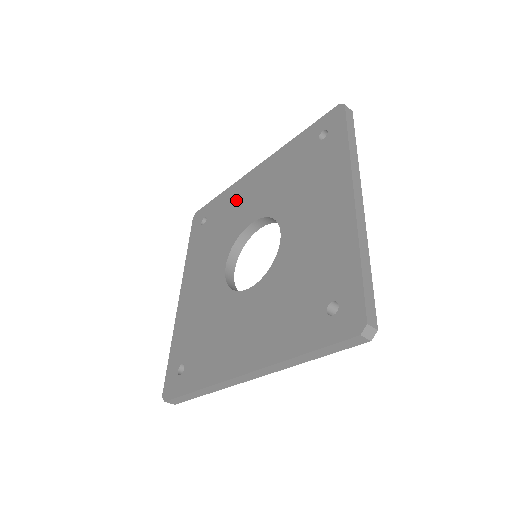
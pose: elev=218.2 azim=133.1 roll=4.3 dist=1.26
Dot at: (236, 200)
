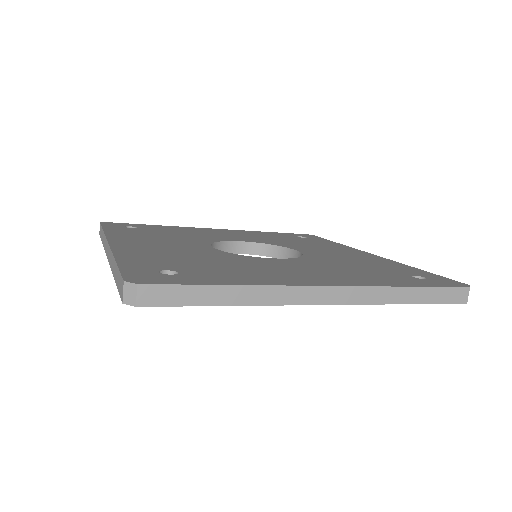
Dot at: (194, 231)
